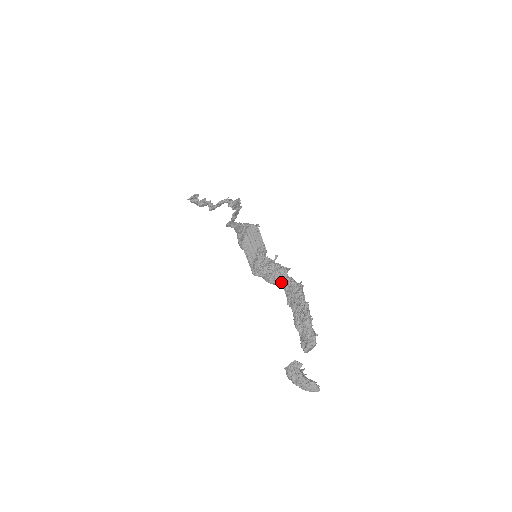
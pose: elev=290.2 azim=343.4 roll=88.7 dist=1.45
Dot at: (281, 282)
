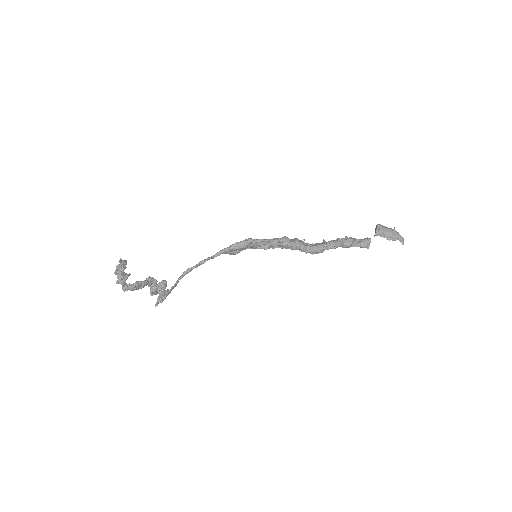
Dot at: (304, 244)
